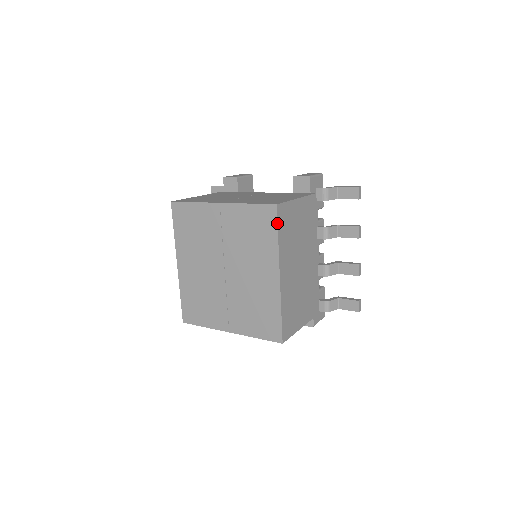
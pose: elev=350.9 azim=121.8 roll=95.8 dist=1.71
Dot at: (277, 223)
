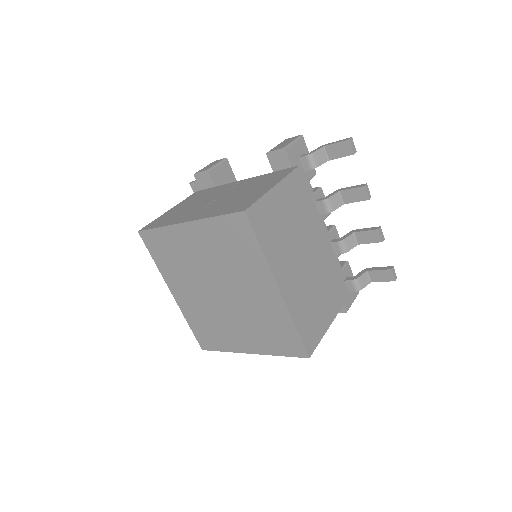
Dot at: (253, 232)
